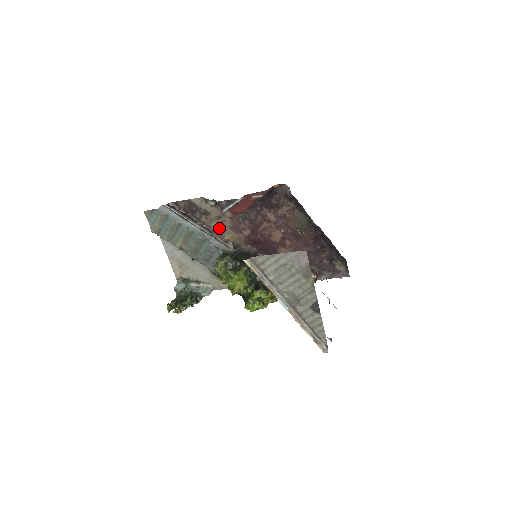
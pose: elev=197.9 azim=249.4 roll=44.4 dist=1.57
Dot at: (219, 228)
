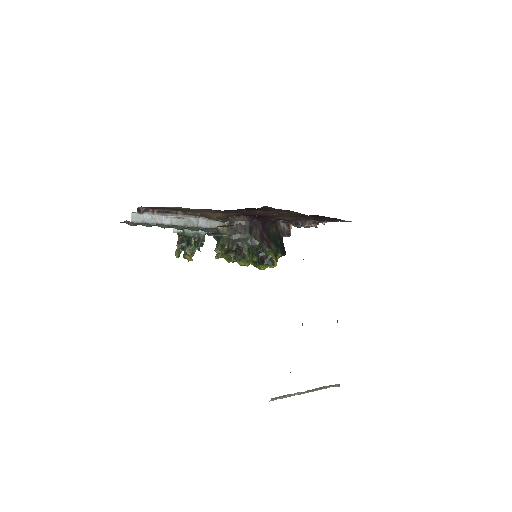
Dot at: (204, 212)
